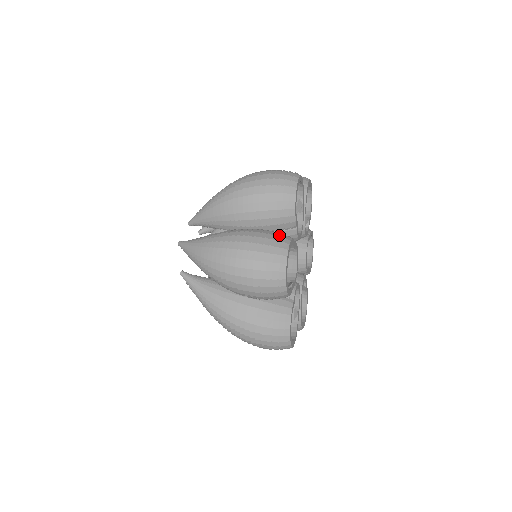
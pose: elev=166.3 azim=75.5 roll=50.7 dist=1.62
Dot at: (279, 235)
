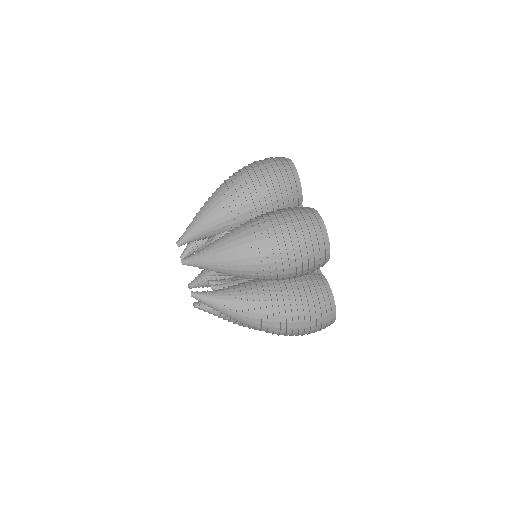
Dot at: (300, 207)
